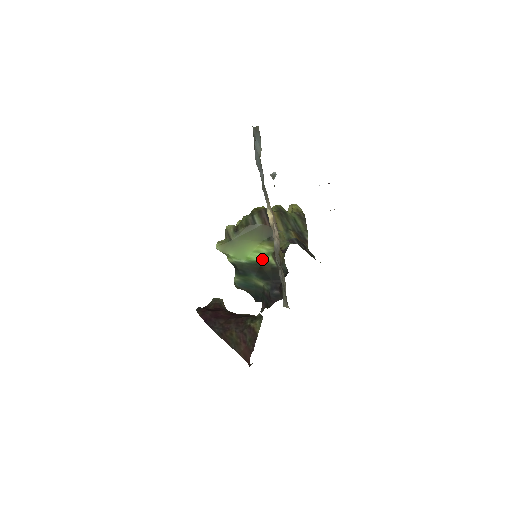
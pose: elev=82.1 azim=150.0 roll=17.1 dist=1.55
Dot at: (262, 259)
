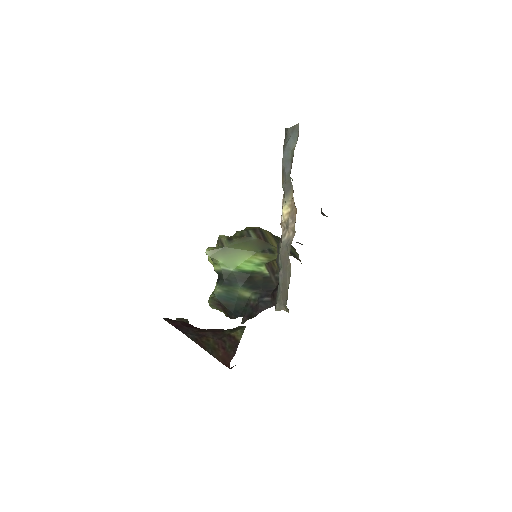
Dot at: (253, 269)
